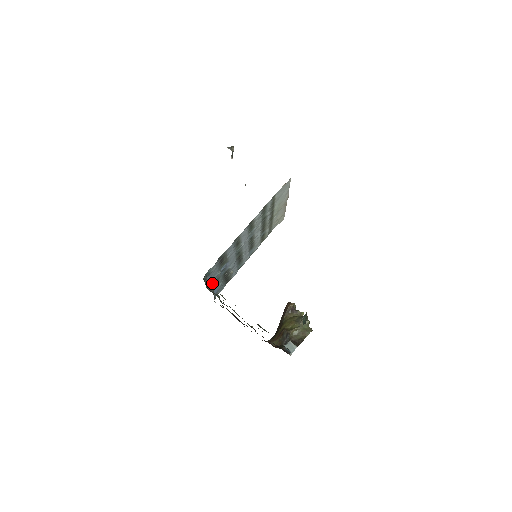
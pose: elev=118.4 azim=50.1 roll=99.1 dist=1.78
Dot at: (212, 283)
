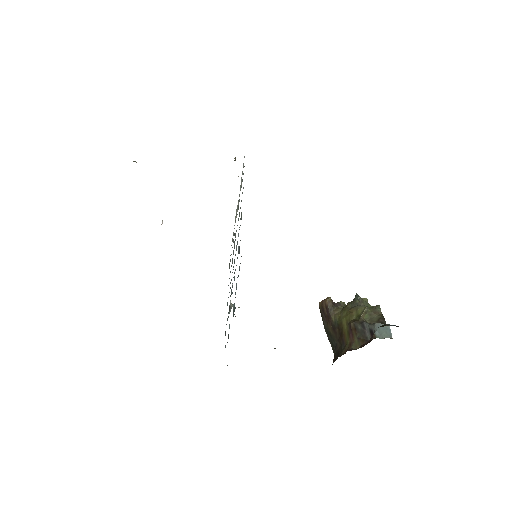
Dot at: occluded
